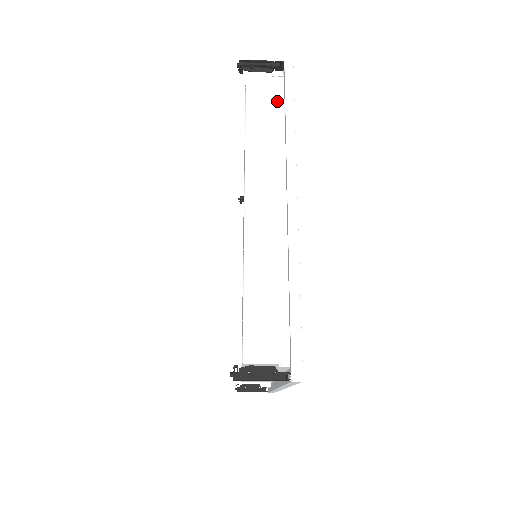
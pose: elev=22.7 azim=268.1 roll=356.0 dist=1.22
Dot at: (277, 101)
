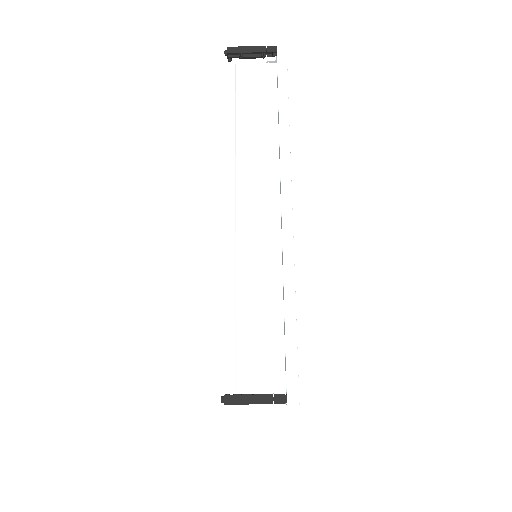
Dot at: occluded
